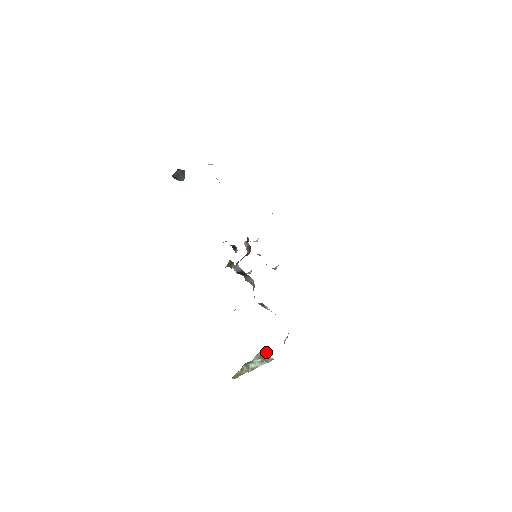
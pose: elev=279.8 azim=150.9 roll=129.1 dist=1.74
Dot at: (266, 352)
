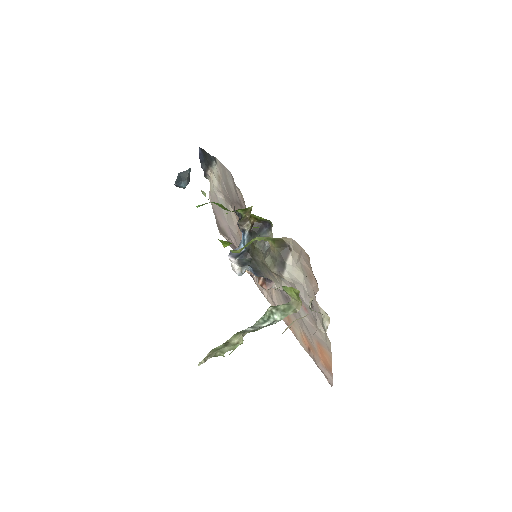
Dot at: occluded
